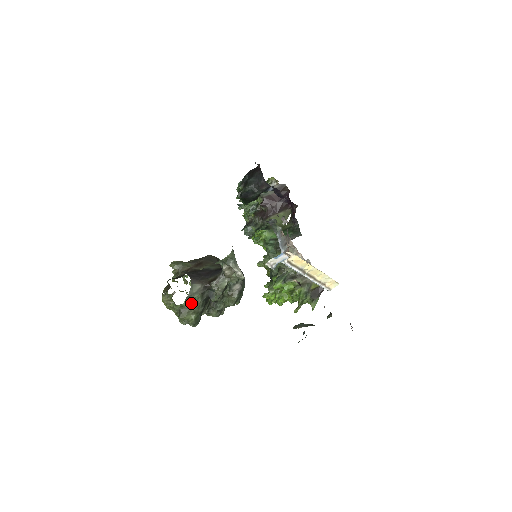
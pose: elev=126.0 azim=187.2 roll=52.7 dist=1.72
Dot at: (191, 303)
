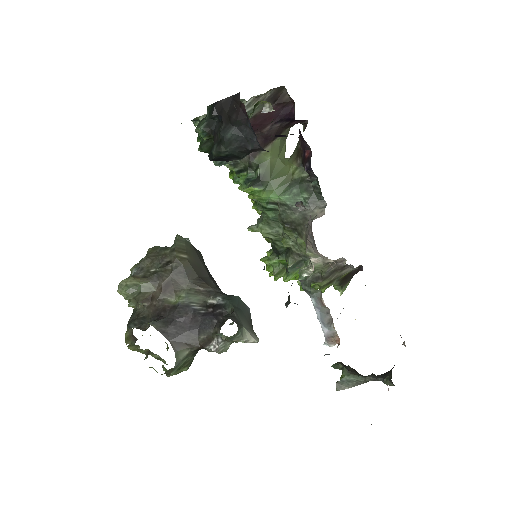
Dot at: (180, 368)
